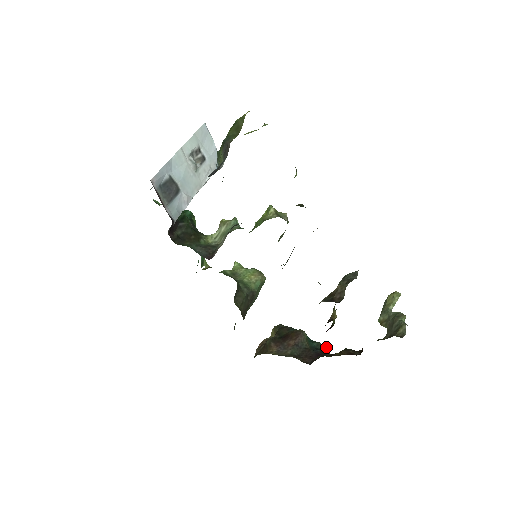
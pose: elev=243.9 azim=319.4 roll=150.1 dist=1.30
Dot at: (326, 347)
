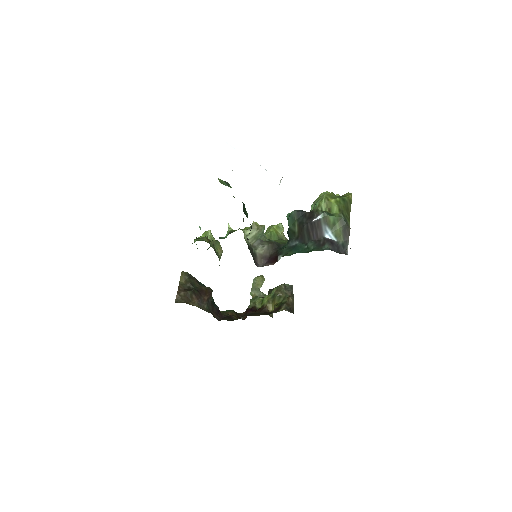
Dot at: occluded
